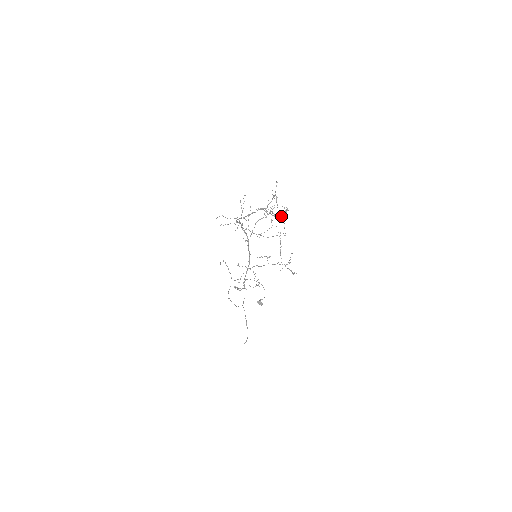
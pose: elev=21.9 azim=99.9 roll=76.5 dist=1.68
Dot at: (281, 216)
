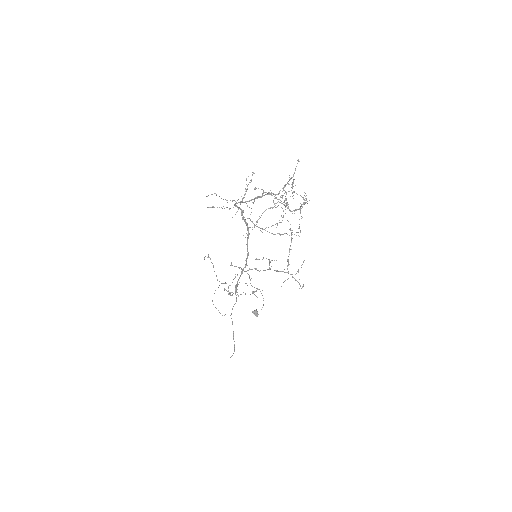
Dot at: occluded
